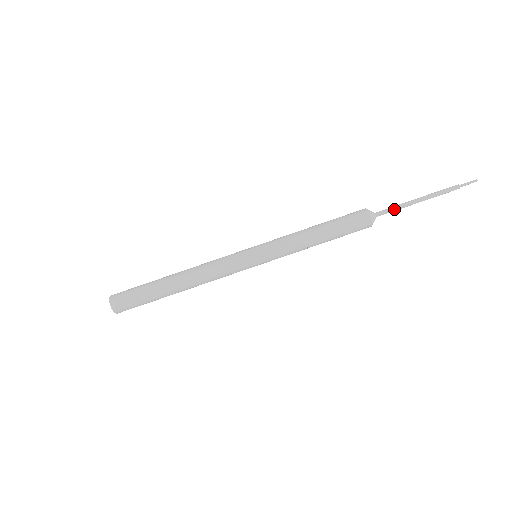
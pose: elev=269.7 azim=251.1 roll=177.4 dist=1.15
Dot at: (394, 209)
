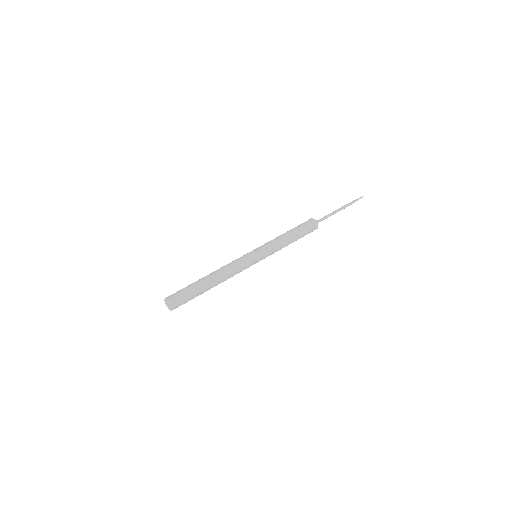
Dot at: (326, 216)
